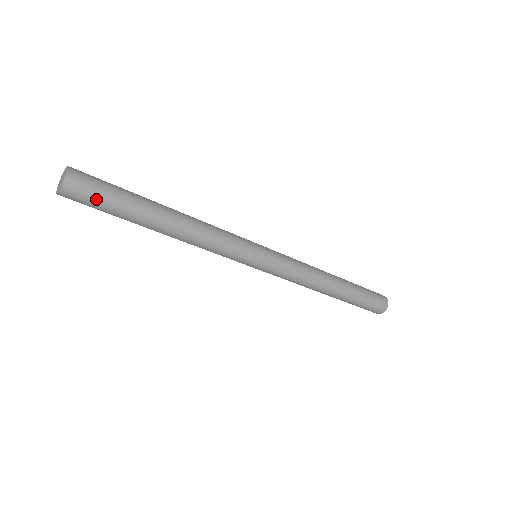
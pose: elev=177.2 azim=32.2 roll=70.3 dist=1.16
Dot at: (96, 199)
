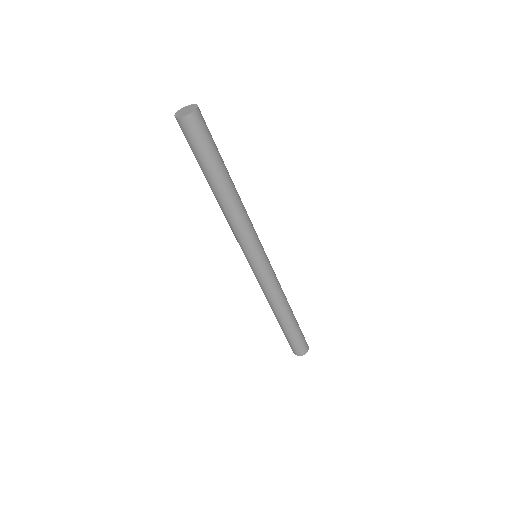
Dot at: (203, 139)
